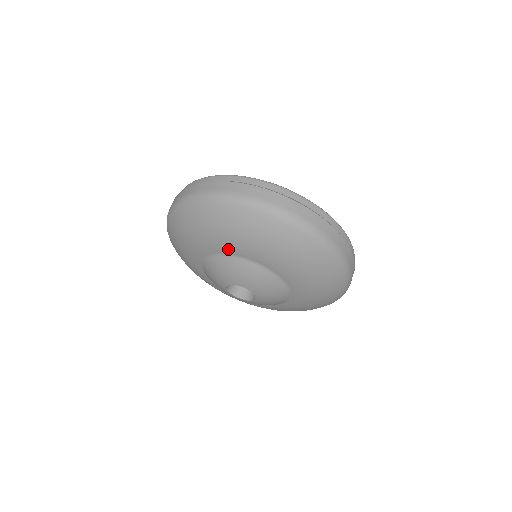
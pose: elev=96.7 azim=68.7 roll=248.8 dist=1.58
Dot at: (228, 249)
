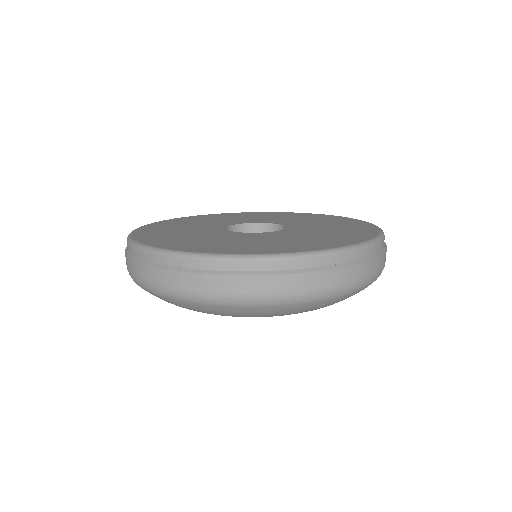
Dot at: occluded
